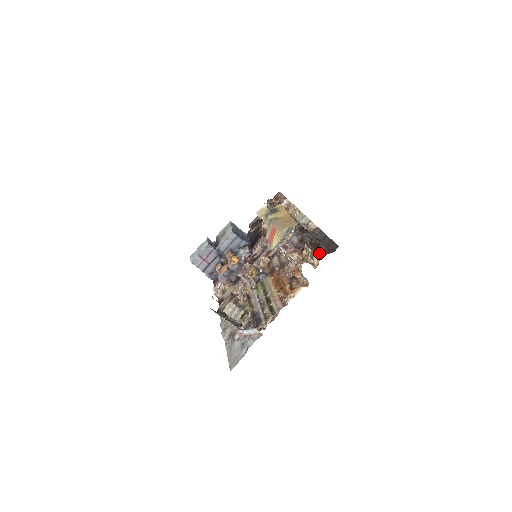
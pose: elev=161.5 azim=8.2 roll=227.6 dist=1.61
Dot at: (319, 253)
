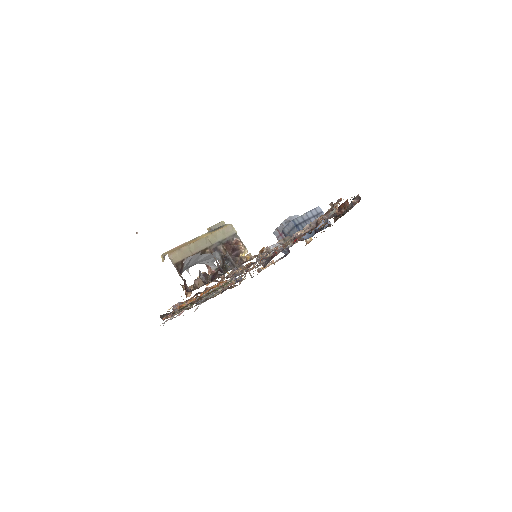
Dot at: (194, 286)
